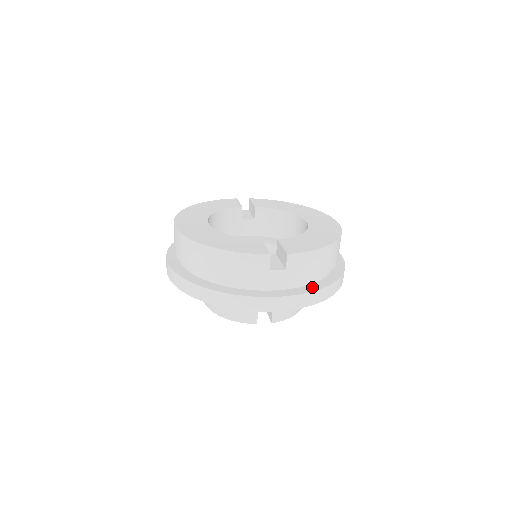
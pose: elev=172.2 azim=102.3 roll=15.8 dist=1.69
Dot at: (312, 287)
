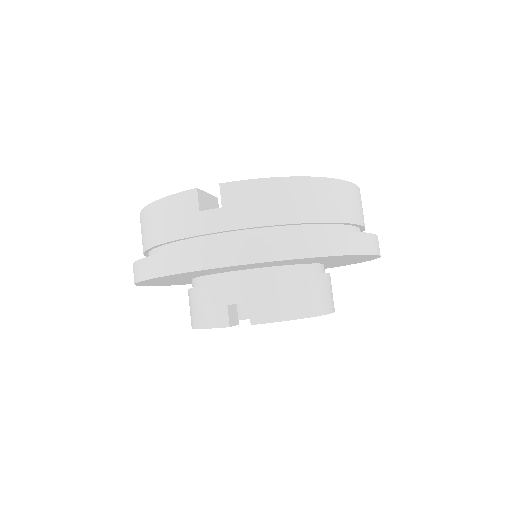
Dot at: occluded
